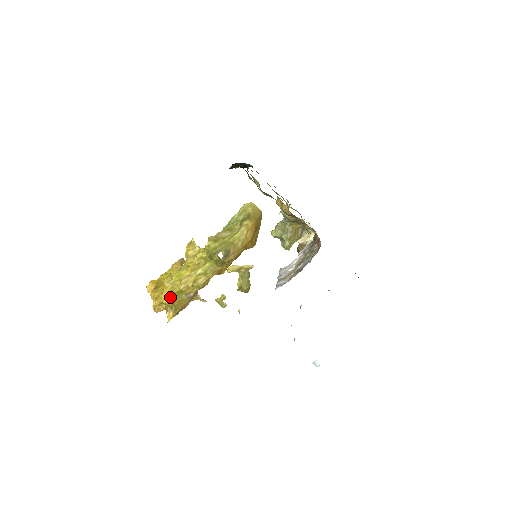
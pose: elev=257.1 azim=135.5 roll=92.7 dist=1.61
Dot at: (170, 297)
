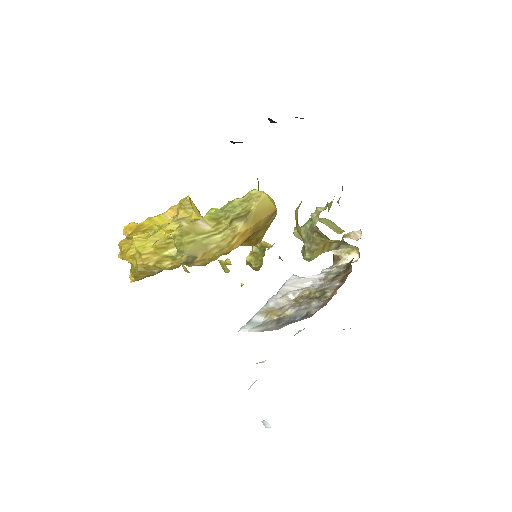
Dot at: (135, 260)
